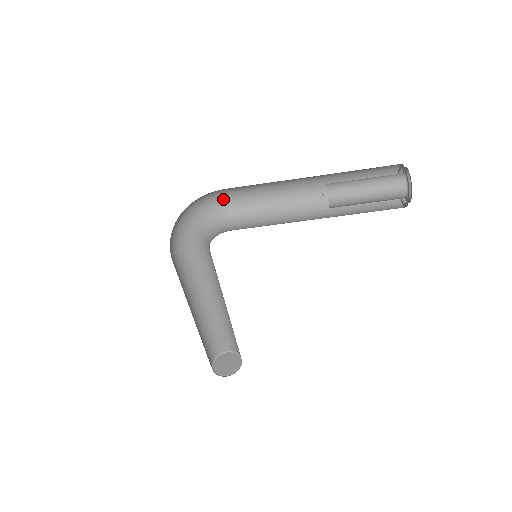
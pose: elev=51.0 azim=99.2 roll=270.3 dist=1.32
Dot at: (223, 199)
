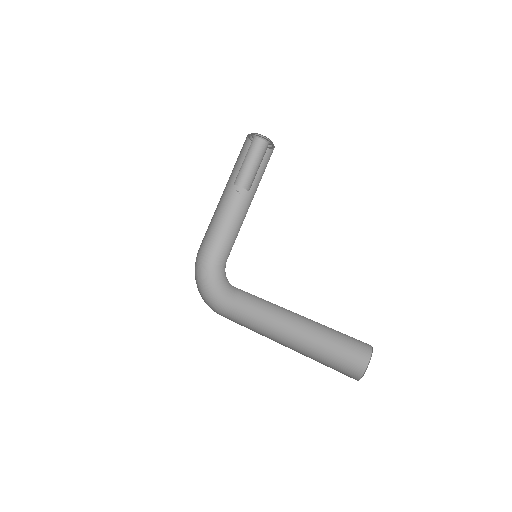
Dot at: (219, 261)
